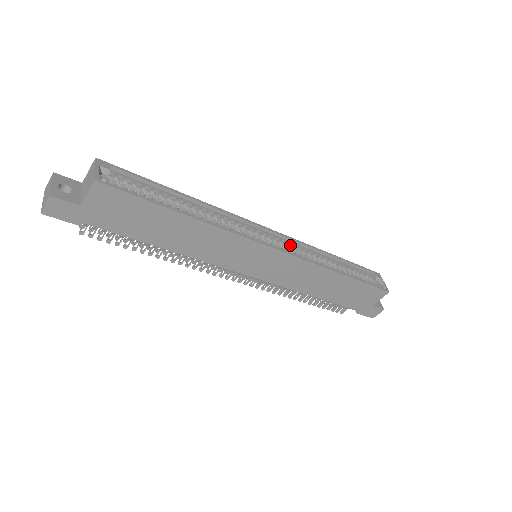
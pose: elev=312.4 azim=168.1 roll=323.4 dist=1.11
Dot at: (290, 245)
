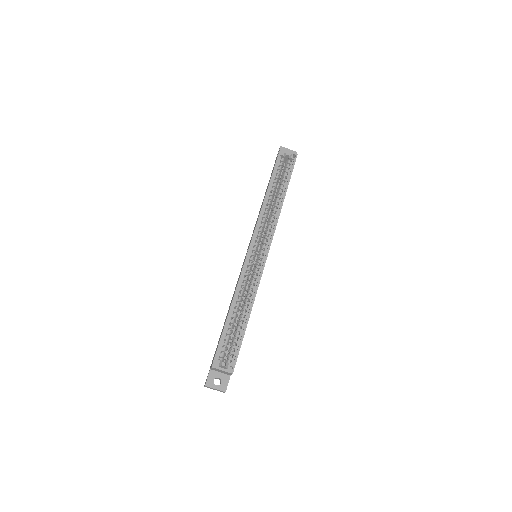
Dot at: (259, 232)
